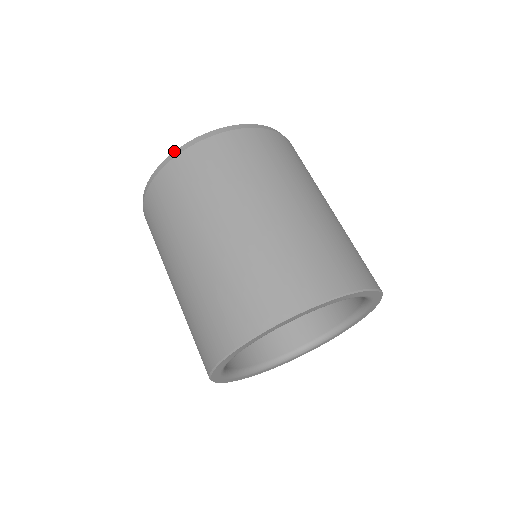
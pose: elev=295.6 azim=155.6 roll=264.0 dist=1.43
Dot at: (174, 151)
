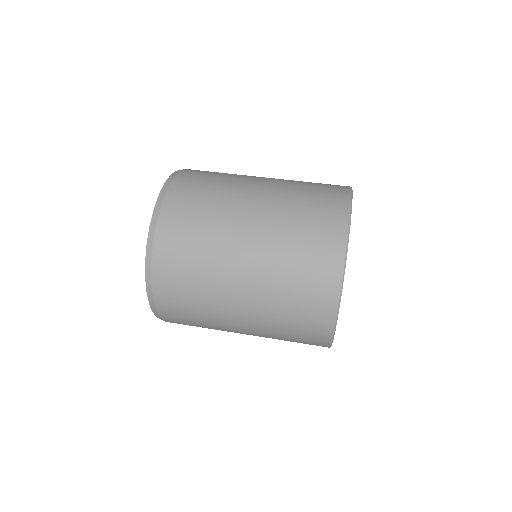
Dot at: (174, 172)
